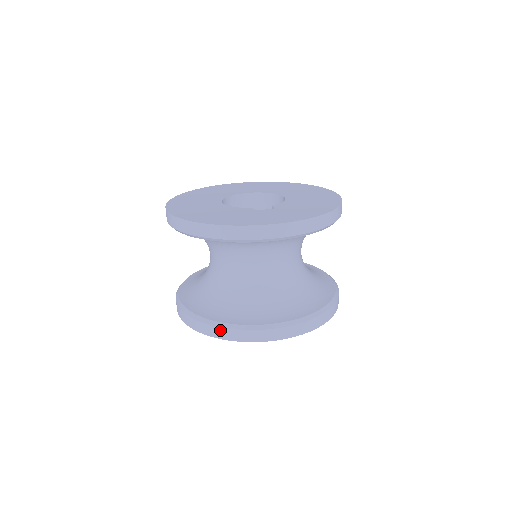
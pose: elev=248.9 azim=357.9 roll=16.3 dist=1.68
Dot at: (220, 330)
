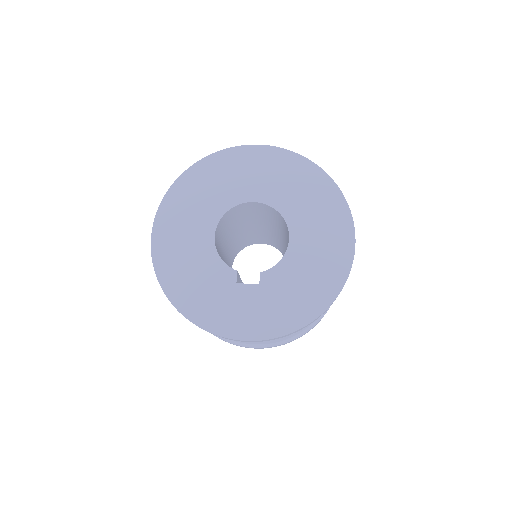
Dot at: occluded
